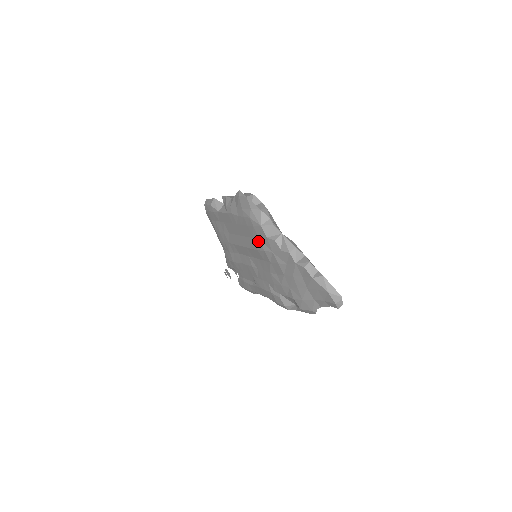
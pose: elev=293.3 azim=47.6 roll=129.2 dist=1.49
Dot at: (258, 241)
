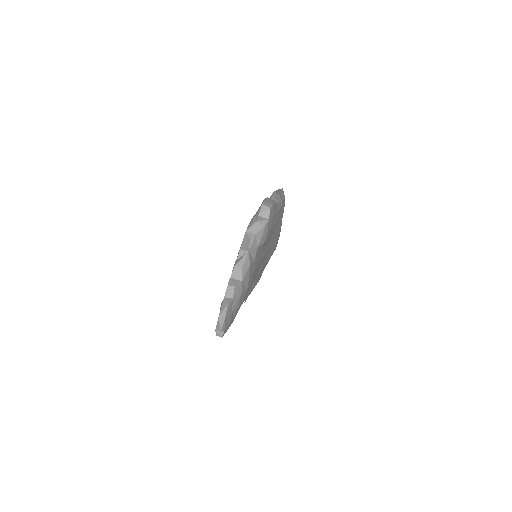
Dot at: occluded
